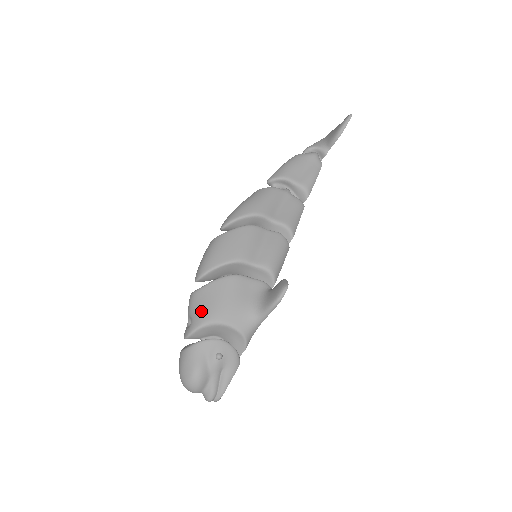
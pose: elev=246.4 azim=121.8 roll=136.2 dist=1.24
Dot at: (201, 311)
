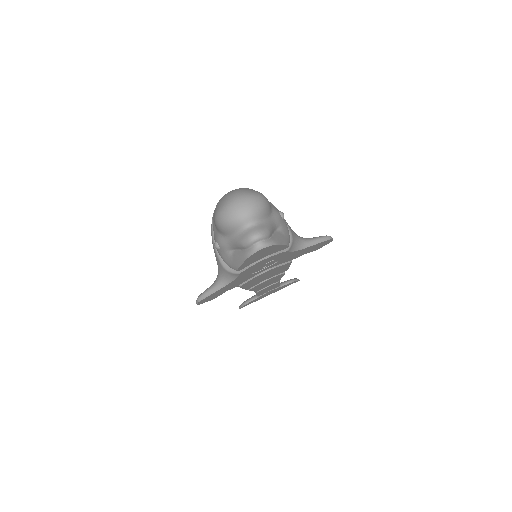
Dot at: occluded
